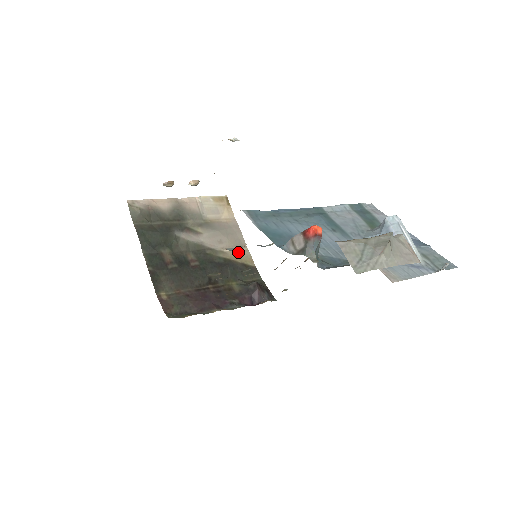
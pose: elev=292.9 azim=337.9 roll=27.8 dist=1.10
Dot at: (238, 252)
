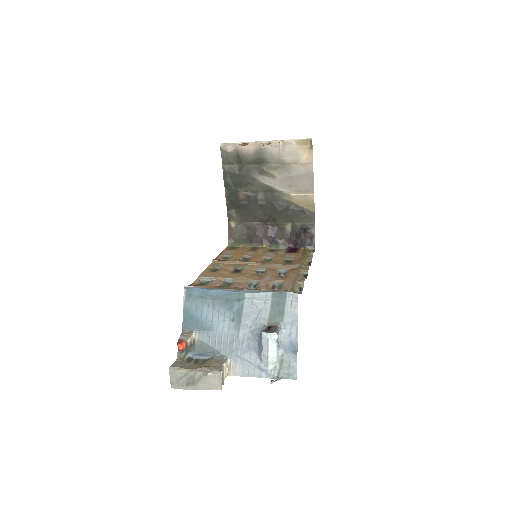
Dot at: (303, 197)
